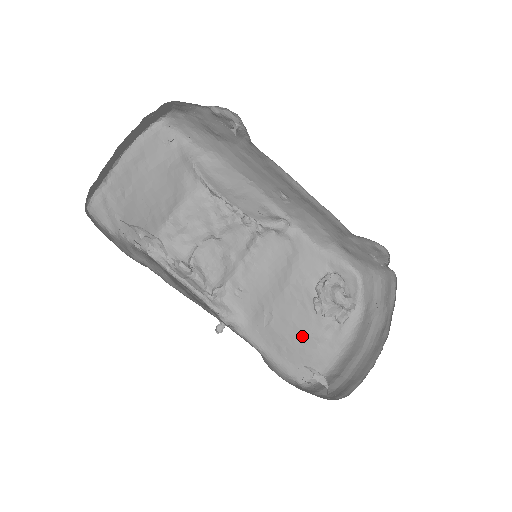
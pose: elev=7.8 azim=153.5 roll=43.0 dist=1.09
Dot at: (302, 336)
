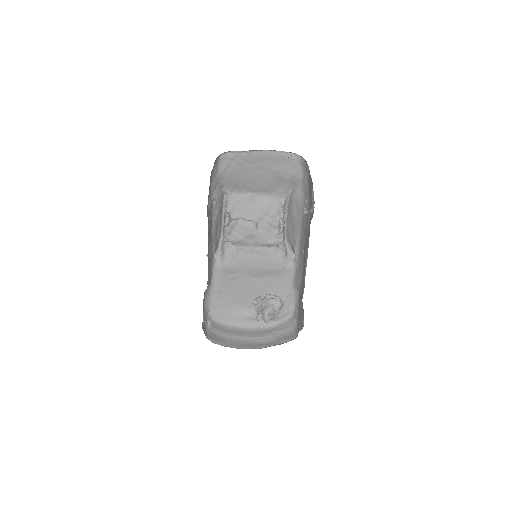
Dot at: (236, 300)
